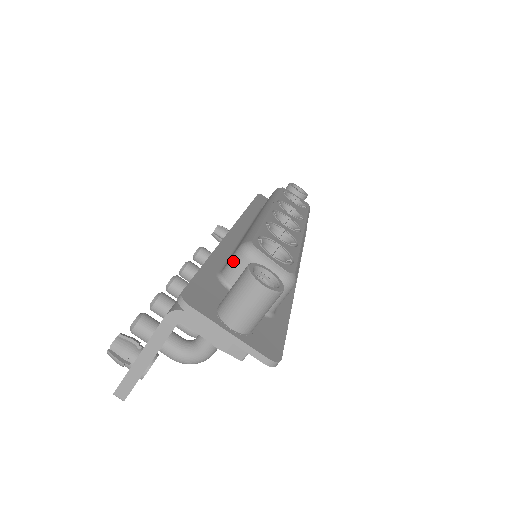
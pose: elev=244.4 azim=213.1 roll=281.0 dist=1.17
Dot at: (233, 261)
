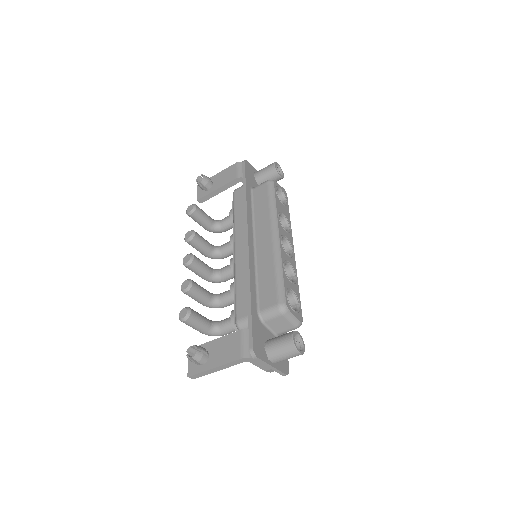
Dot at: (272, 313)
